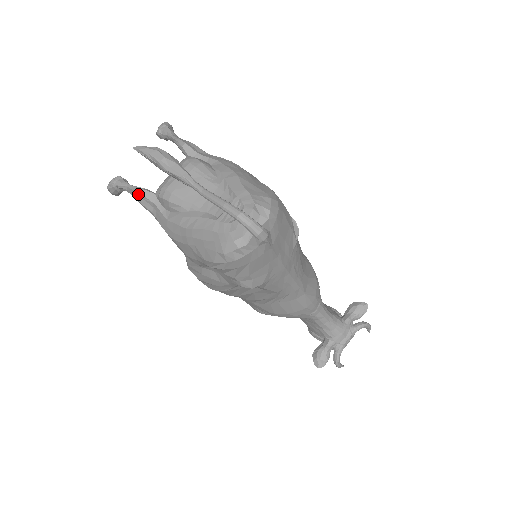
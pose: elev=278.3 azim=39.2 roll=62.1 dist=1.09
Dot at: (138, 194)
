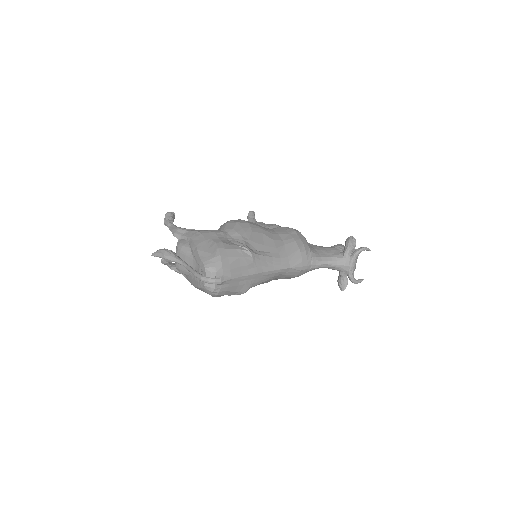
Dot at: (171, 269)
